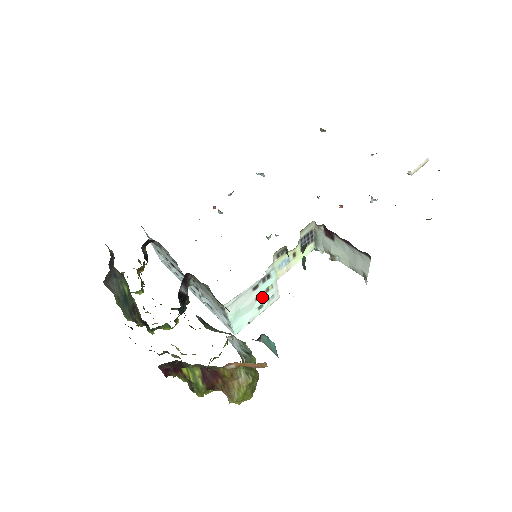
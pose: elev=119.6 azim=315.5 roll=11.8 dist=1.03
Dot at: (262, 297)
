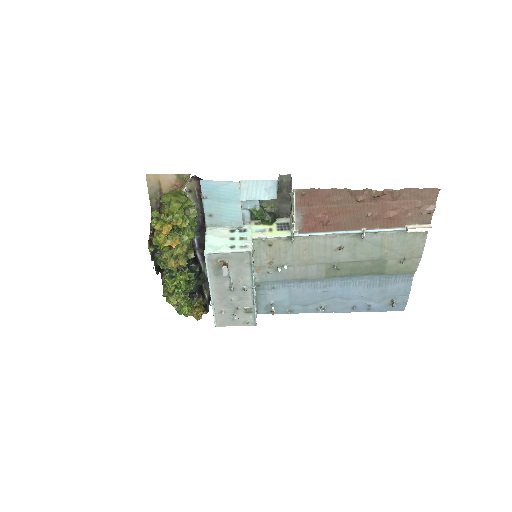
Dot at: (236, 241)
